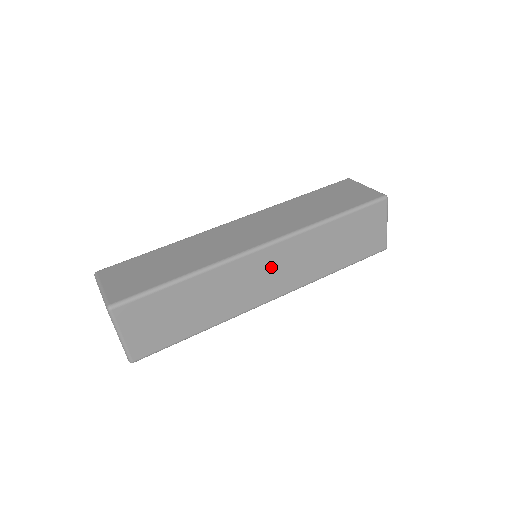
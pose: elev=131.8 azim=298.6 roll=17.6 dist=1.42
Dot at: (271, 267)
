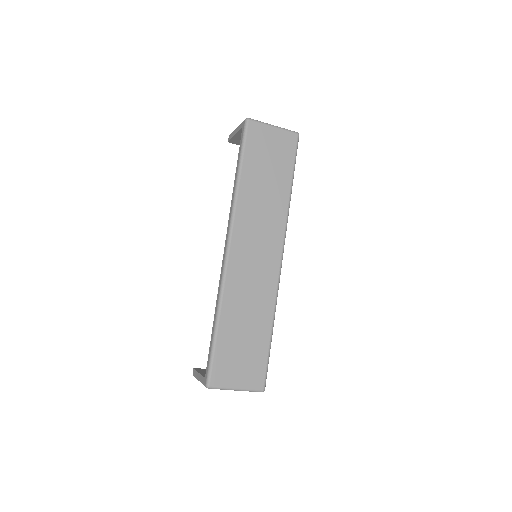
Dot at: occluded
